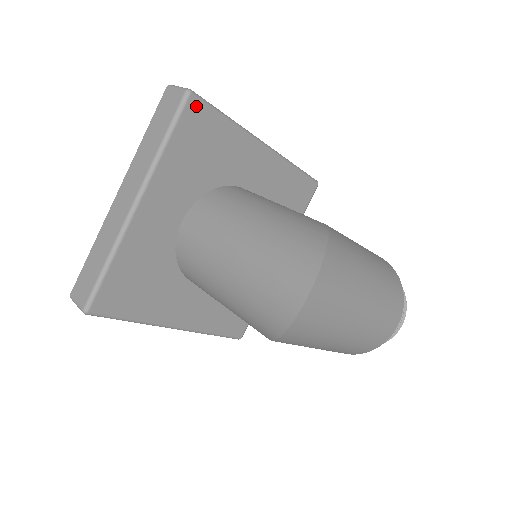
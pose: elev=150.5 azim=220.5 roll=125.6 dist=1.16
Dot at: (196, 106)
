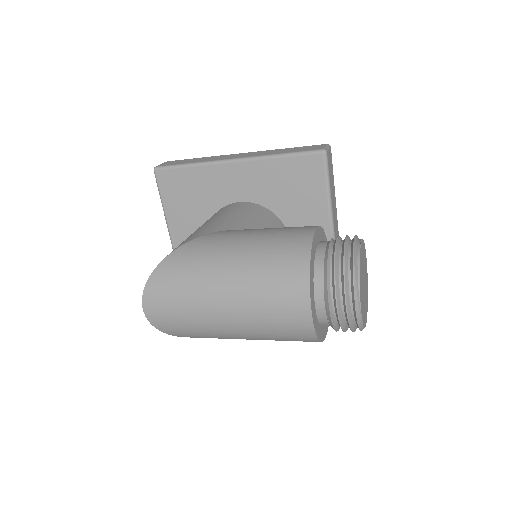
Dot at: (163, 174)
